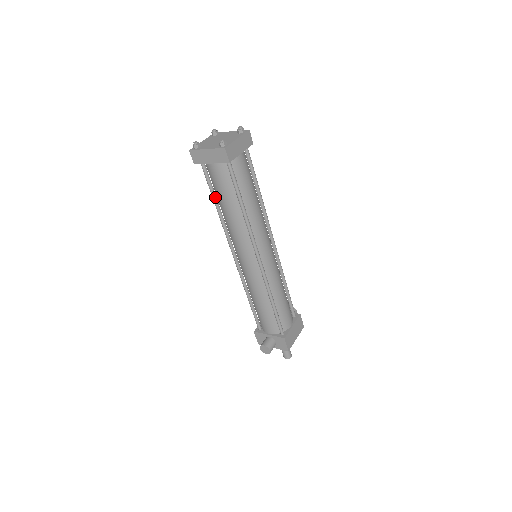
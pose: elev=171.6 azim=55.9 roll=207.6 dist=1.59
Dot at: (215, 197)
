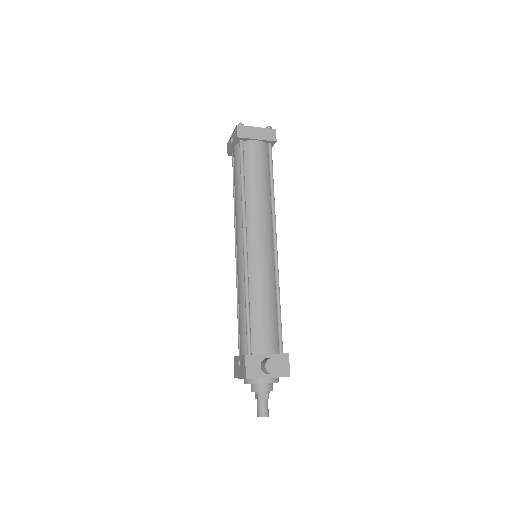
Dot at: (244, 174)
